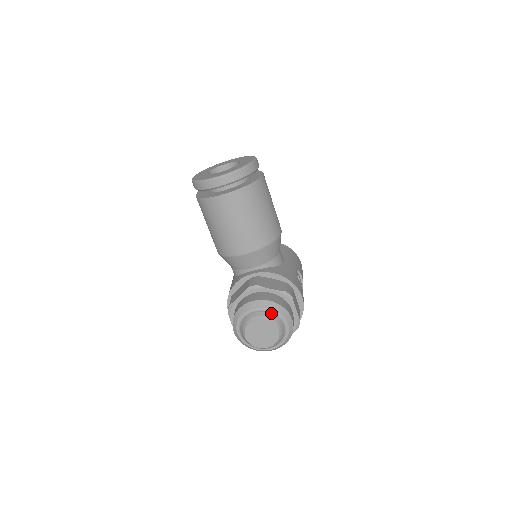
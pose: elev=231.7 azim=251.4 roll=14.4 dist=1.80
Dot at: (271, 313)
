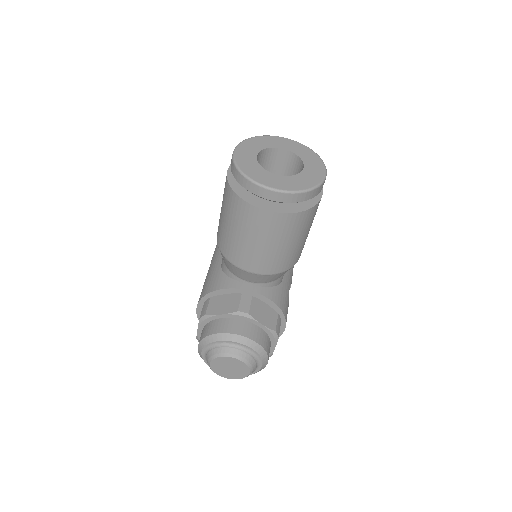
Dot at: (251, 355)
